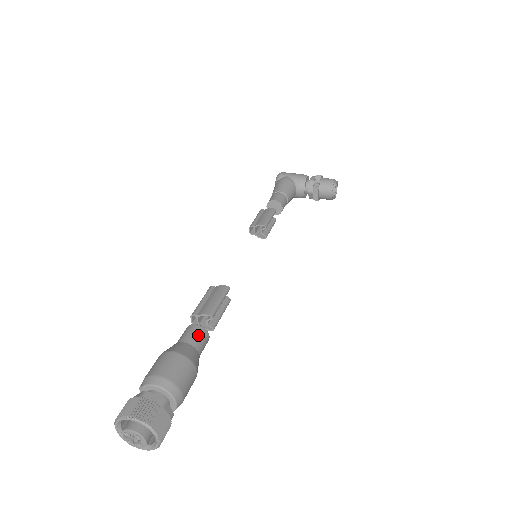
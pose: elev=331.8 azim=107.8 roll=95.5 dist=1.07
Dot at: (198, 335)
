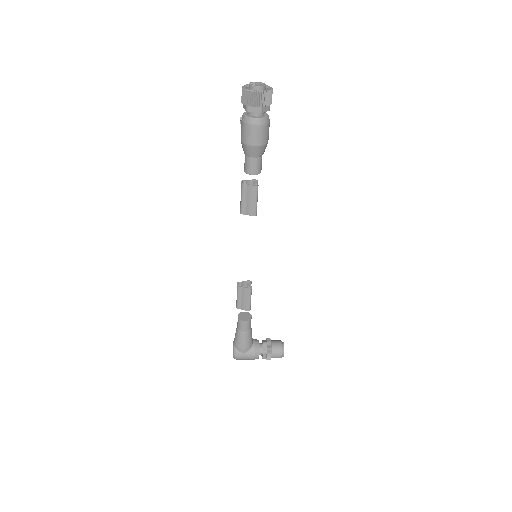
Dot at: occluded
